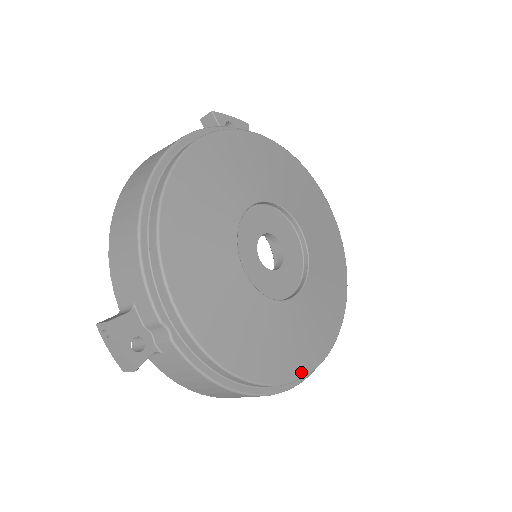
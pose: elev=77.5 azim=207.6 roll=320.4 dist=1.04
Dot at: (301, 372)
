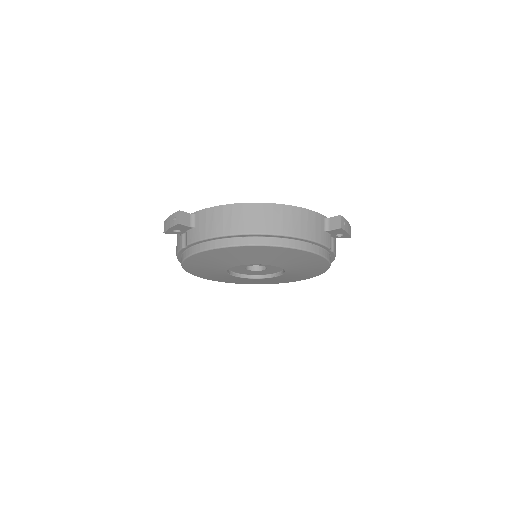
Dot at: (316, 275)
